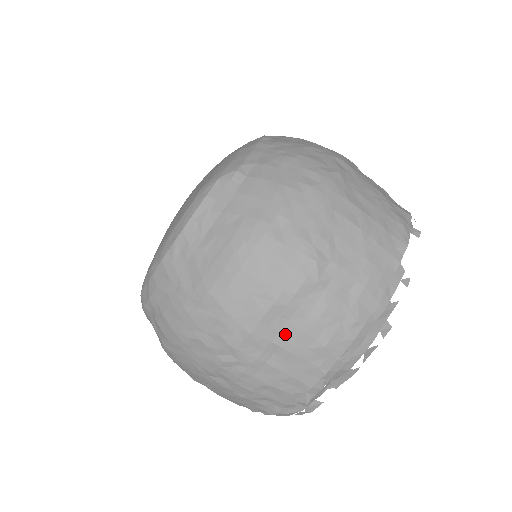
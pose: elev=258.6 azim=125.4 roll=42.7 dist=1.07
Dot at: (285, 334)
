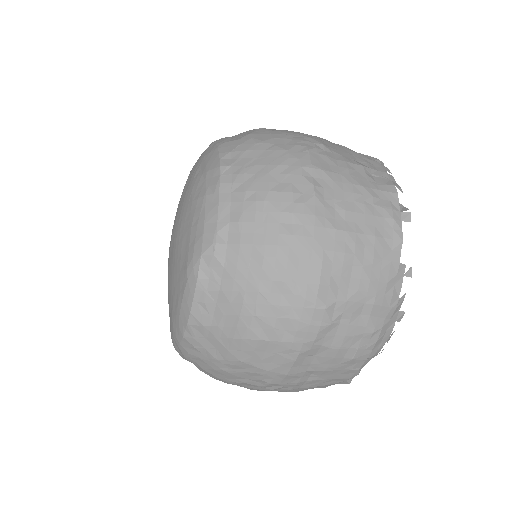
Dot at: (316, 363)
